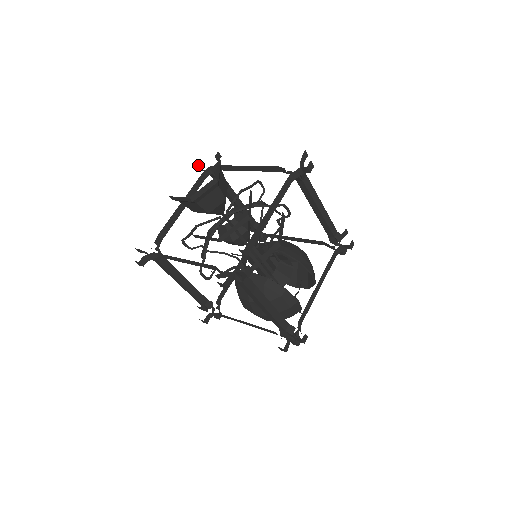
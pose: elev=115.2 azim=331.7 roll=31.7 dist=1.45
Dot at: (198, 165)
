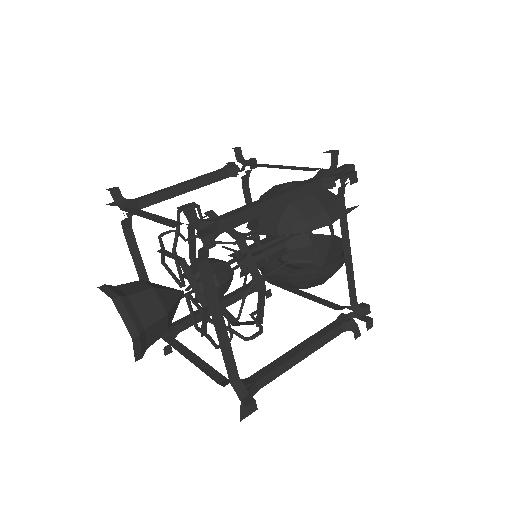
Dot at: occluded
